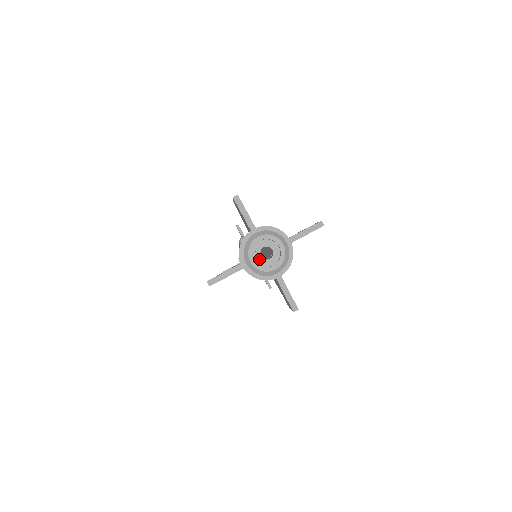
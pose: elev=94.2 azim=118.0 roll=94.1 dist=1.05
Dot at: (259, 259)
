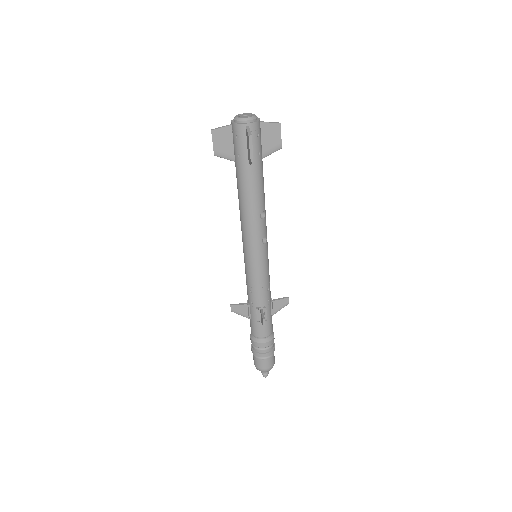
Dot at: (240, 116)
